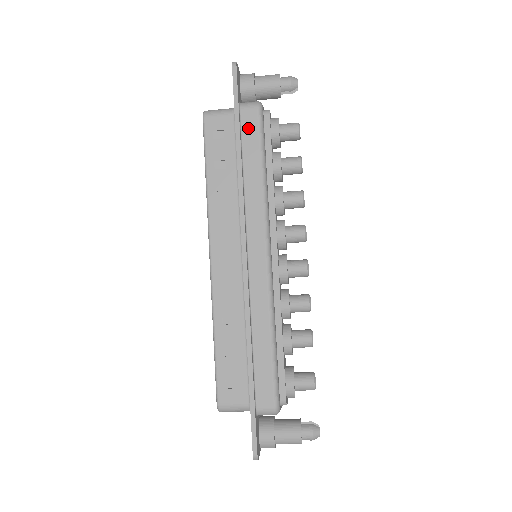
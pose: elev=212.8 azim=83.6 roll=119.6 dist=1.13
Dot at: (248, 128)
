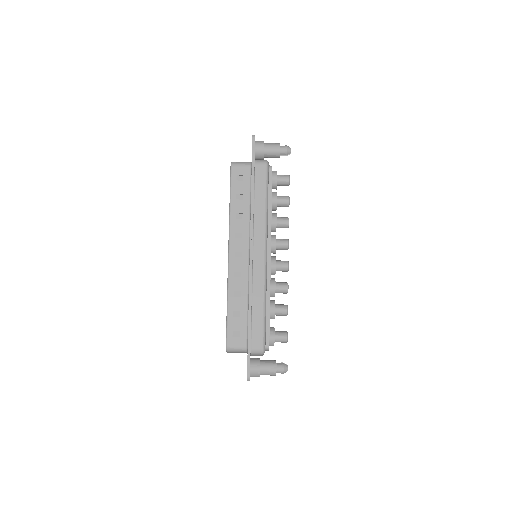
Dot at: (259, 176)
